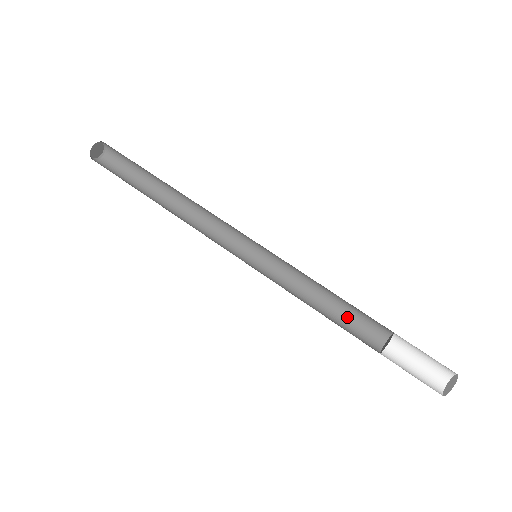
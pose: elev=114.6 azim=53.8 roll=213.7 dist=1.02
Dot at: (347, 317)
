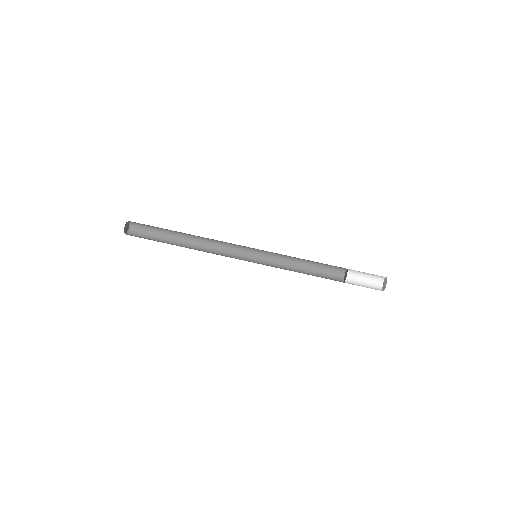
Dot at: (318, 275)
